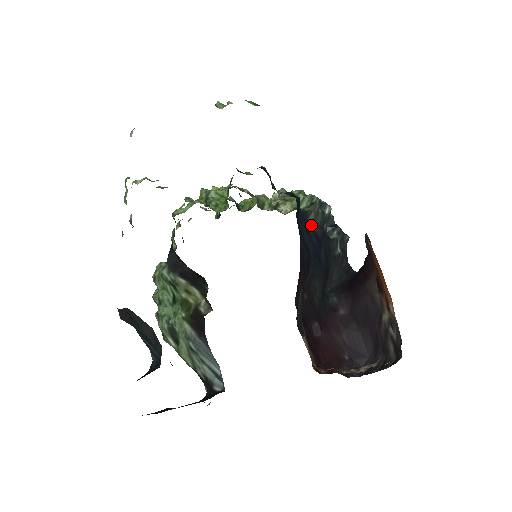
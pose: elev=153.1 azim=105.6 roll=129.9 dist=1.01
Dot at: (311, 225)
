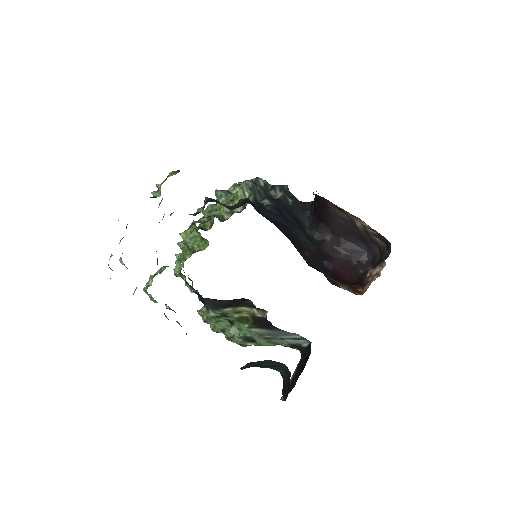
Dot at: (264, 204)
